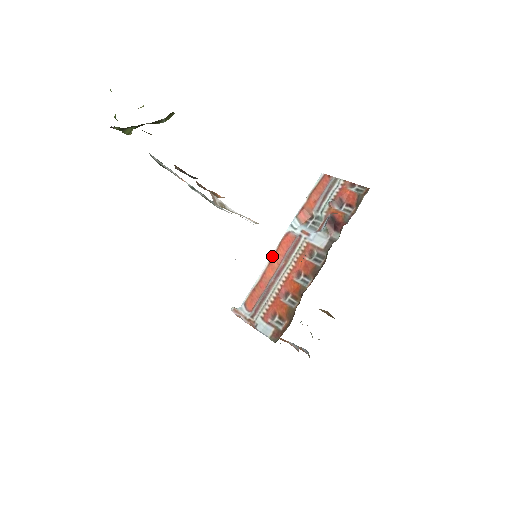
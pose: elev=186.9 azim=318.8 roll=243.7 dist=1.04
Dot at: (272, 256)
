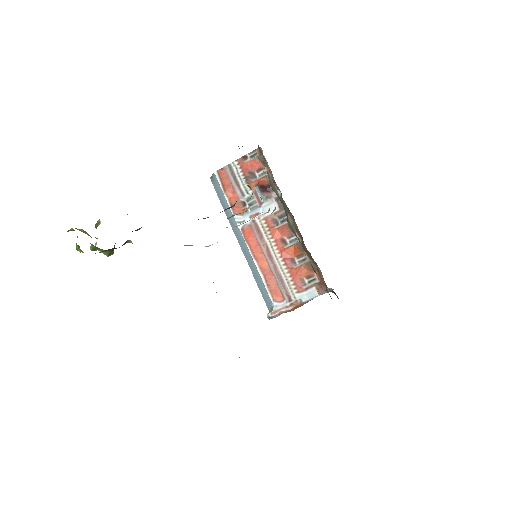
Dot at: (252, 254)
